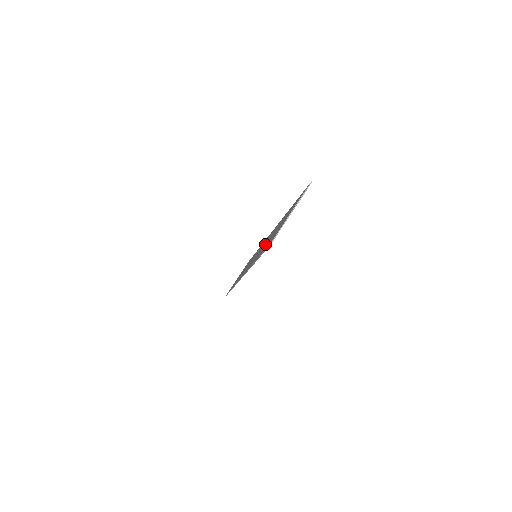
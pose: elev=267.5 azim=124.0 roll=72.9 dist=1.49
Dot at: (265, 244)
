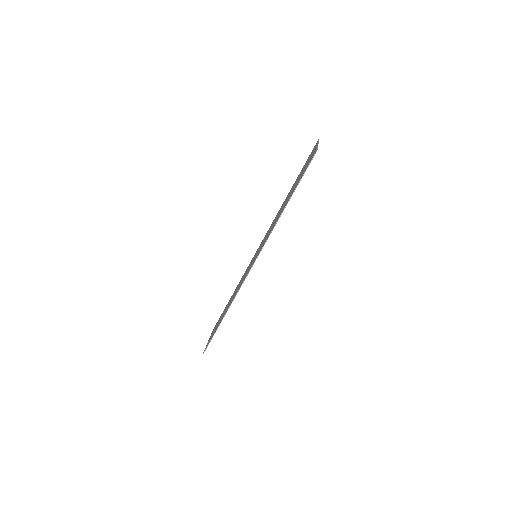
Dot at: (281, 210)
